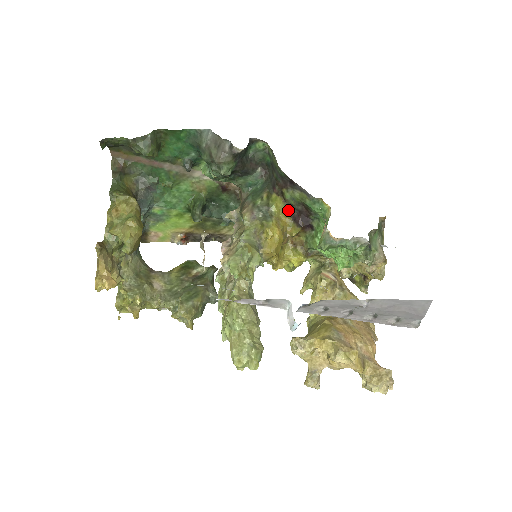
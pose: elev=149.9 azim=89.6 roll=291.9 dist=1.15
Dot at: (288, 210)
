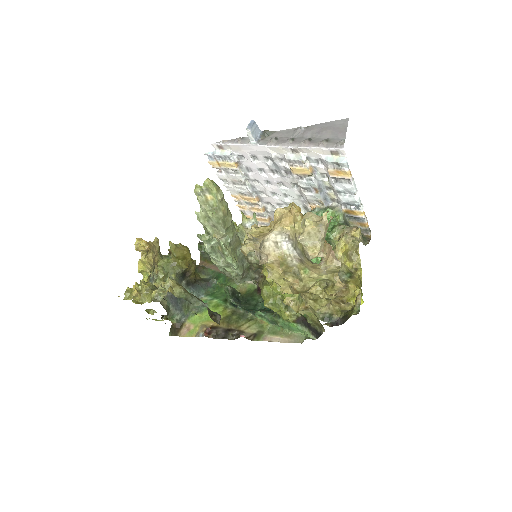
Dot at: occluded
